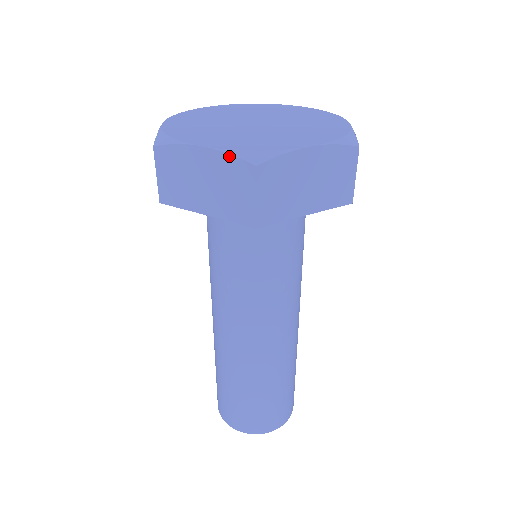
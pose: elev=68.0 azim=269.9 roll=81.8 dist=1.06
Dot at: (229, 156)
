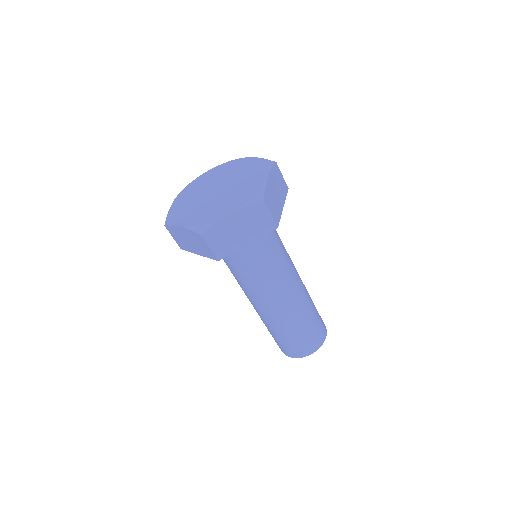
Dot at: (190, 231)
